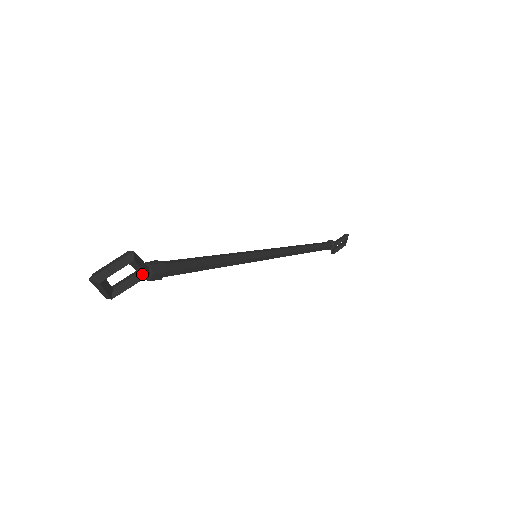
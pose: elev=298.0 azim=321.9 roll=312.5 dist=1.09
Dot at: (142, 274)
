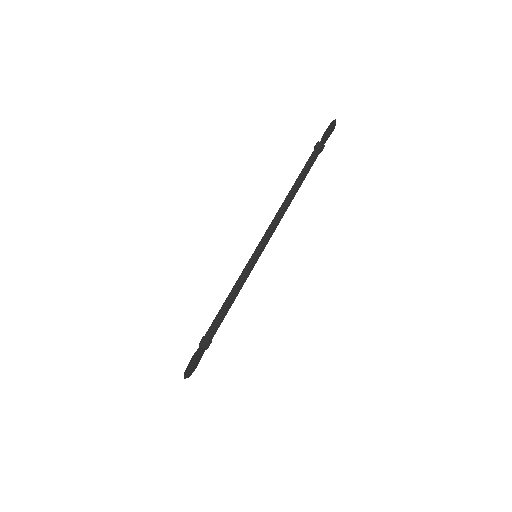
Dot at: (202, 351)
